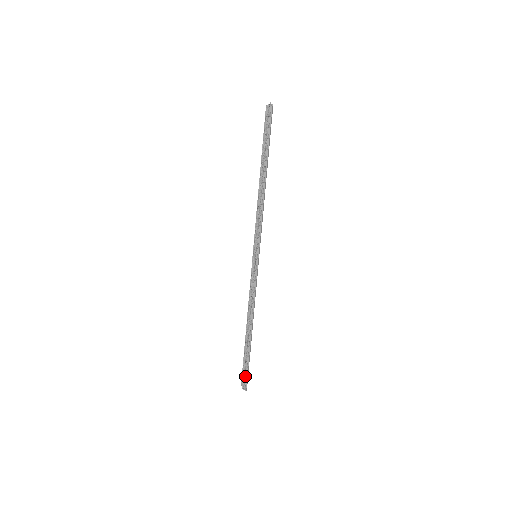
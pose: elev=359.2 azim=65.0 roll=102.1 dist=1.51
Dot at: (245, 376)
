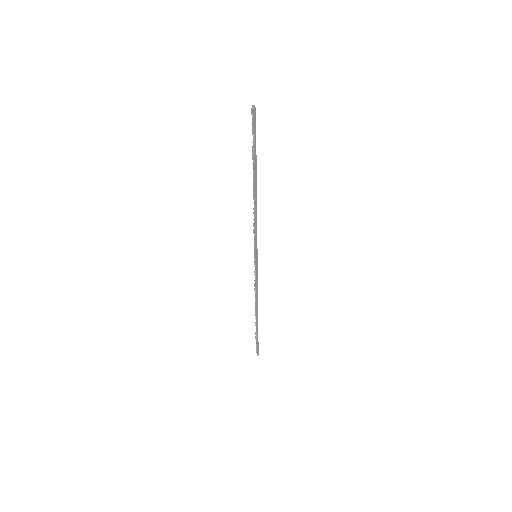
Dot at: occluded
